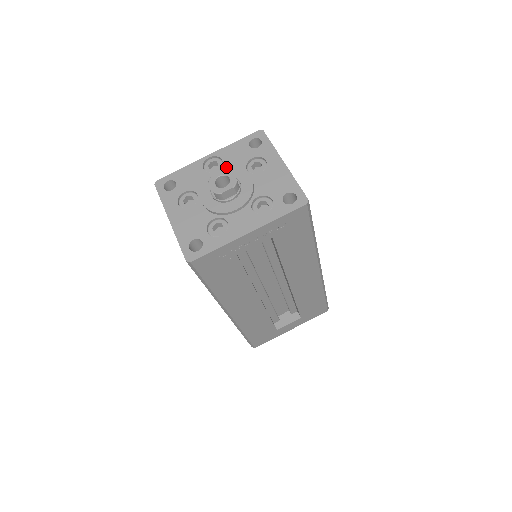
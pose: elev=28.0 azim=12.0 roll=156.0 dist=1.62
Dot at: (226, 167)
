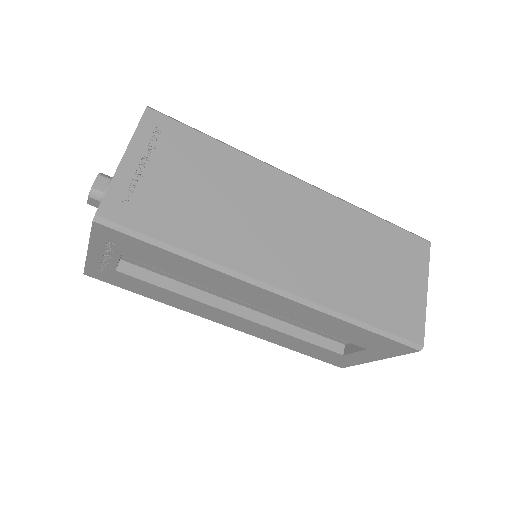
Dot at: occluded
